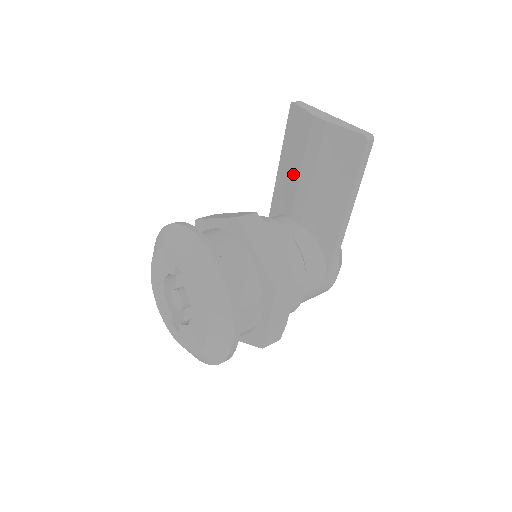
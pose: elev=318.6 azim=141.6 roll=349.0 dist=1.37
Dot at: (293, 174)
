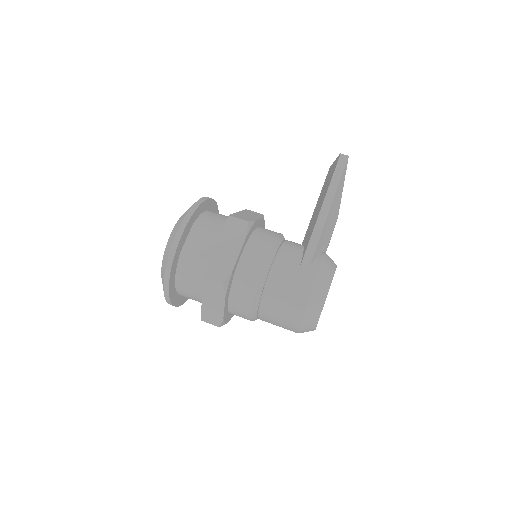
Dot at: occluded
